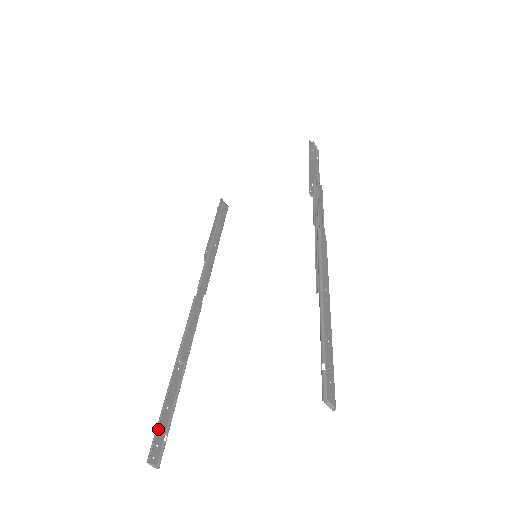
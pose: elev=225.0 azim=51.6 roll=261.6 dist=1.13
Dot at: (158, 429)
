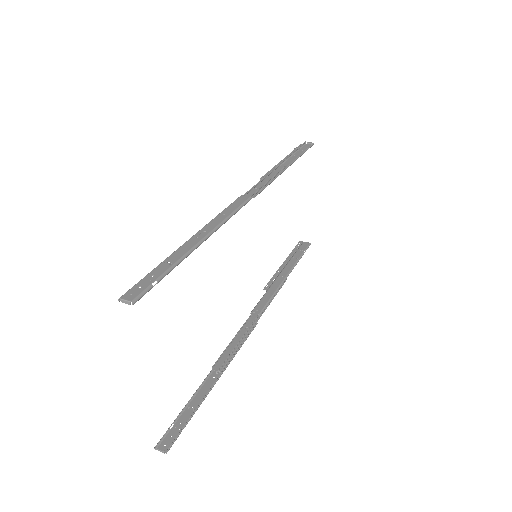
Dot at: (176, 424)
